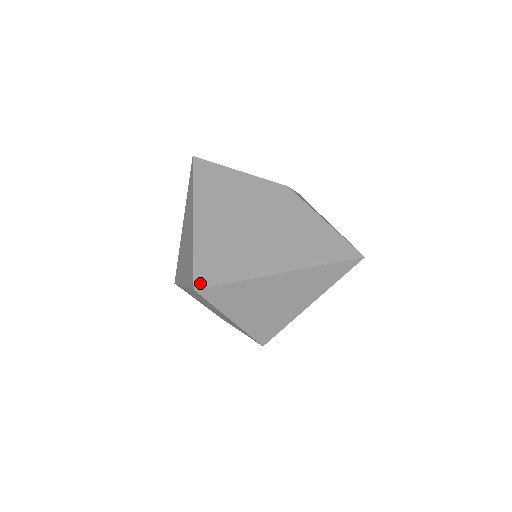
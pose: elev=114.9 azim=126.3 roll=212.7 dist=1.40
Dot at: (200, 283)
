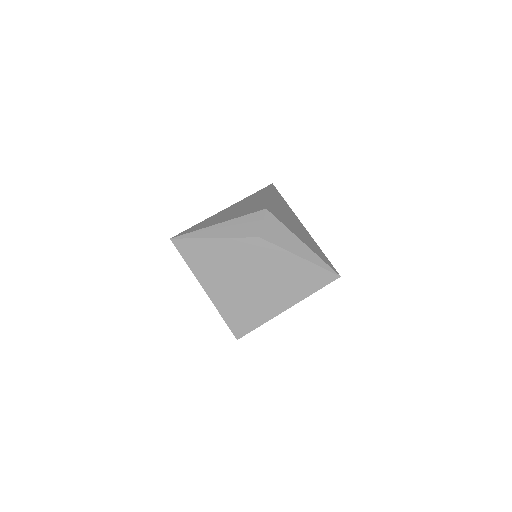
Dot at: (239, 335)
